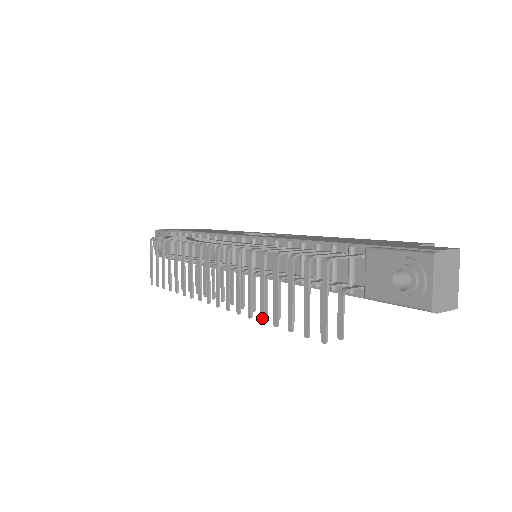
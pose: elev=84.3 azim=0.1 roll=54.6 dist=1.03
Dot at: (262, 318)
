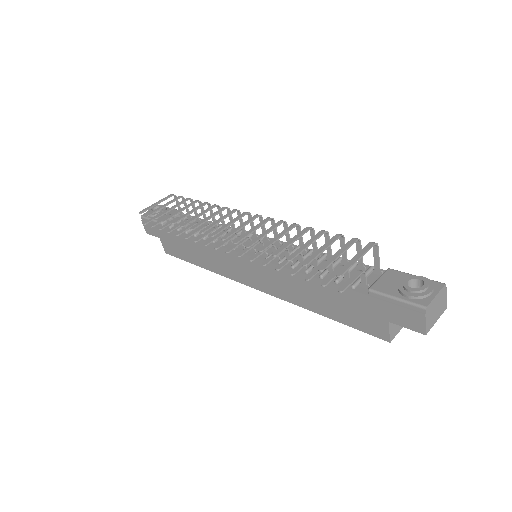
Dot at: (276, 253)
